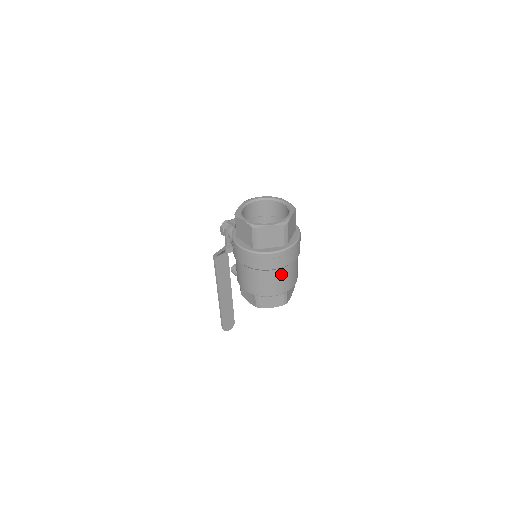
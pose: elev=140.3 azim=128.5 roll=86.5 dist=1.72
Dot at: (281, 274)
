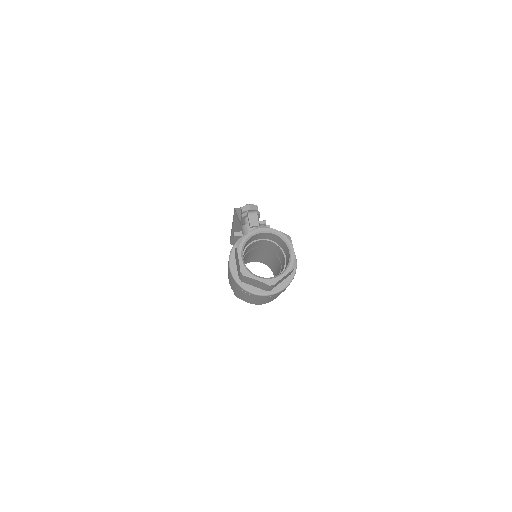
Dot at: occluded
